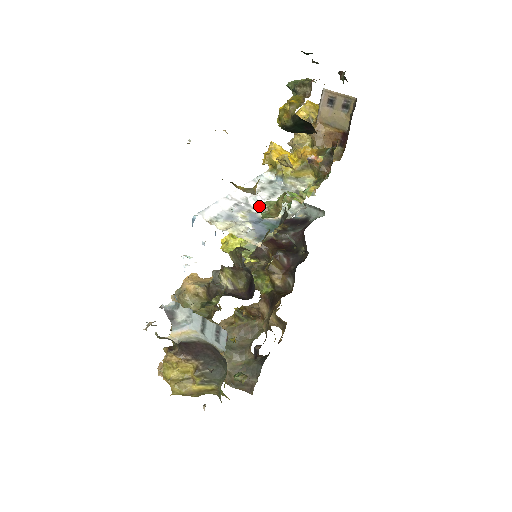
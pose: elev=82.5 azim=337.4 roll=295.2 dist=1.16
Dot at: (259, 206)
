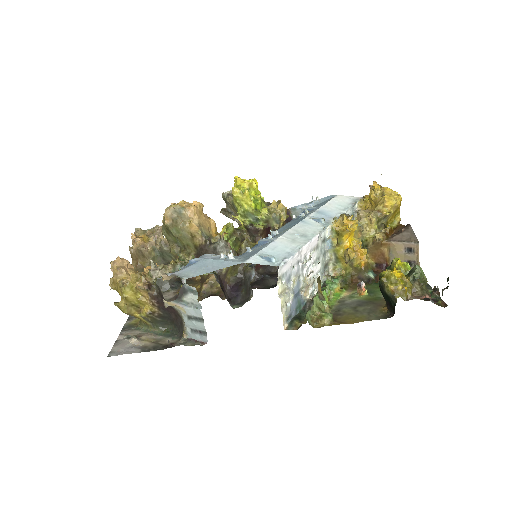
Dot at: (306, 273)
